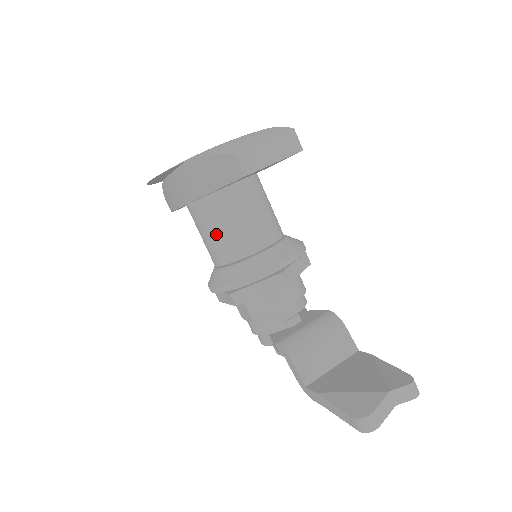
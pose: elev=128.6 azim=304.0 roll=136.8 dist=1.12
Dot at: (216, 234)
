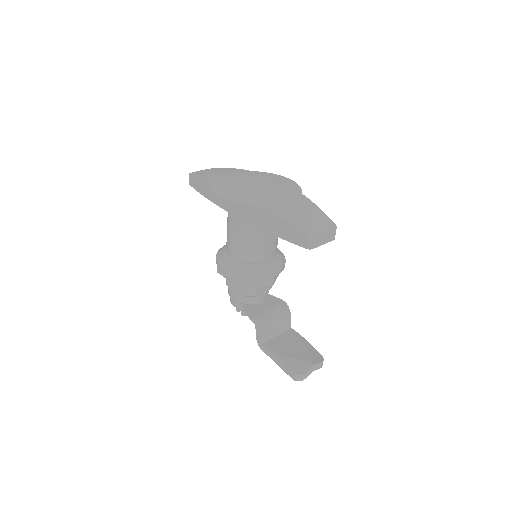
Dot at: (246, 242)
